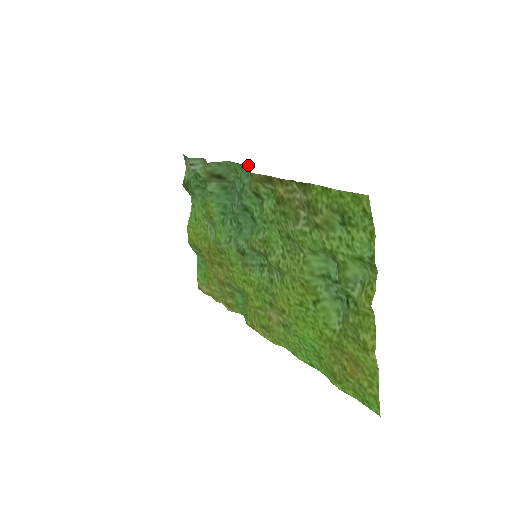
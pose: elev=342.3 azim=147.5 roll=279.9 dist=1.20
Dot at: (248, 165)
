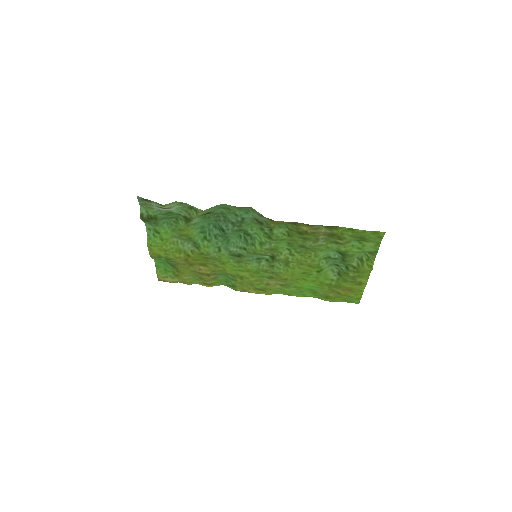
Dot at: (249, 207)
